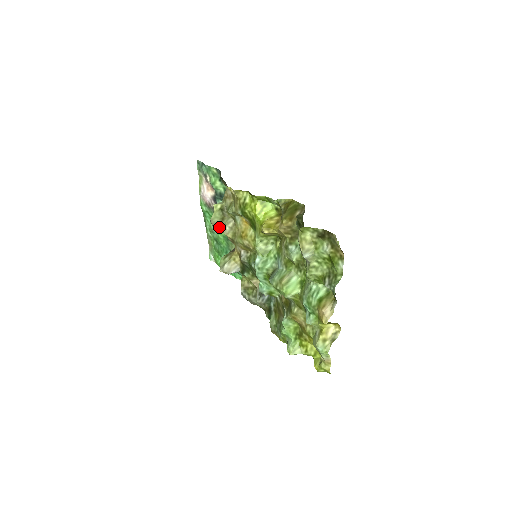
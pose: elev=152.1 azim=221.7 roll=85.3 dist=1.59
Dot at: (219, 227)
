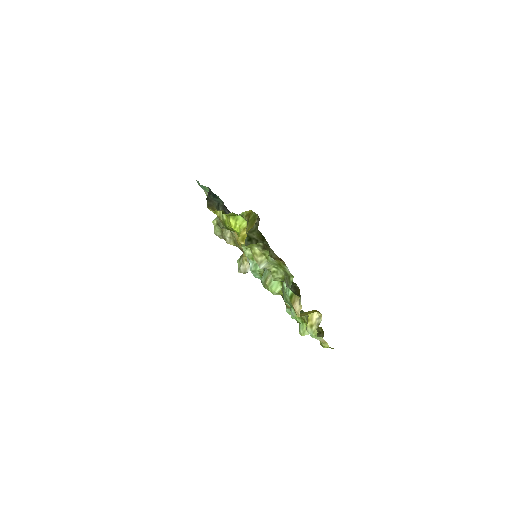
Dot at: occluded
